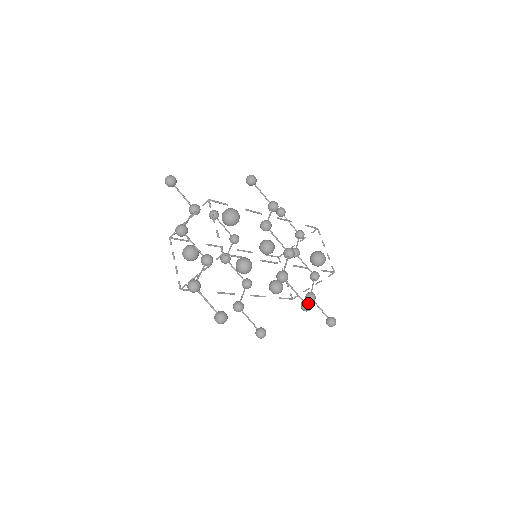
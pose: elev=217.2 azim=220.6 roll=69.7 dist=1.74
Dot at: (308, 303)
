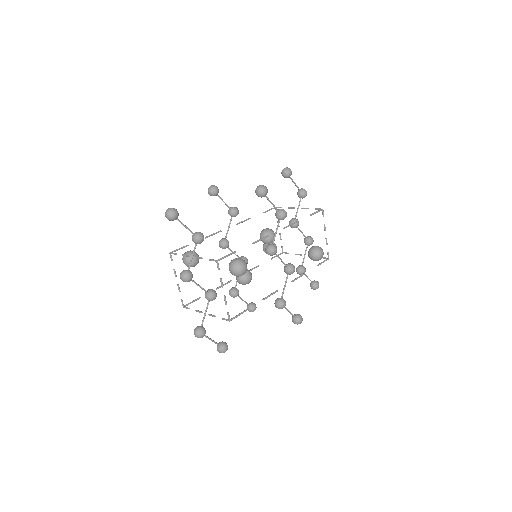
Dot at: (299, 321)
